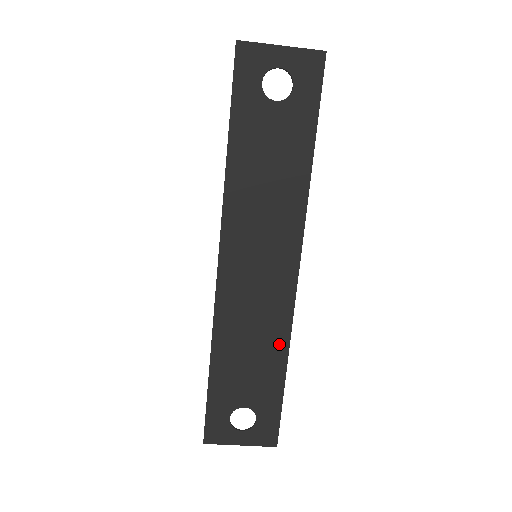
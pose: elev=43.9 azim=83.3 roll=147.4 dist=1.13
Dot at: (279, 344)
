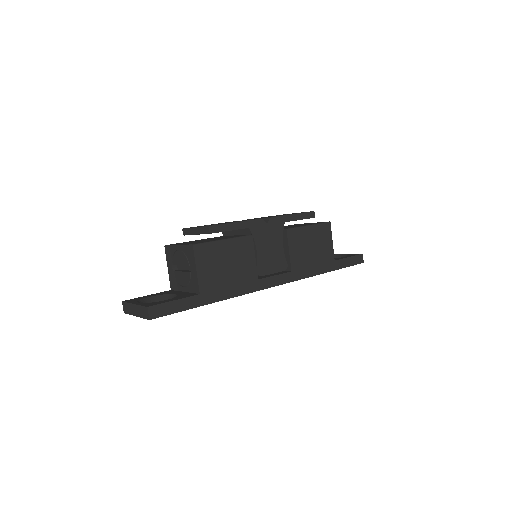
Dot at: occluded
